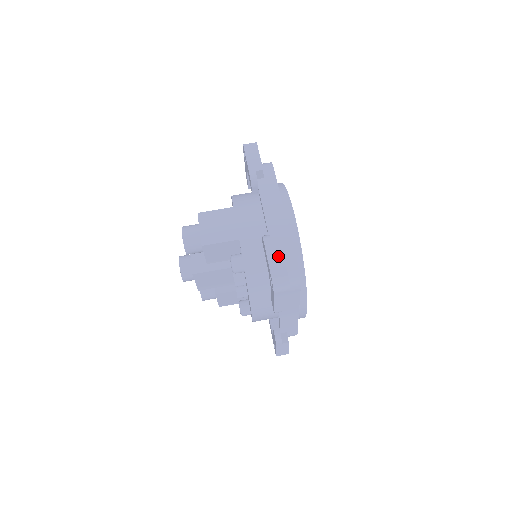
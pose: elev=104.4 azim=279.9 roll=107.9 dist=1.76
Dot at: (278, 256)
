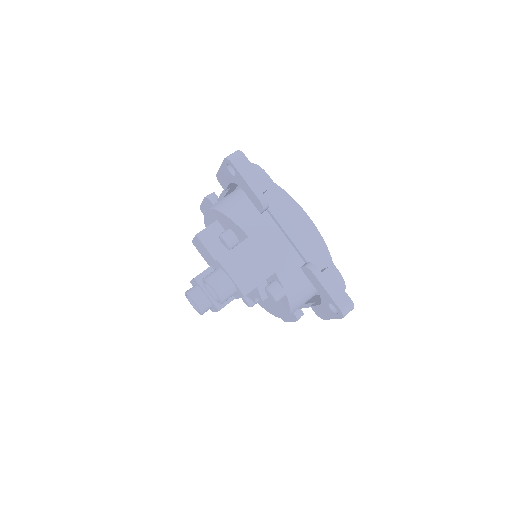
Dot at: (334, 285)
